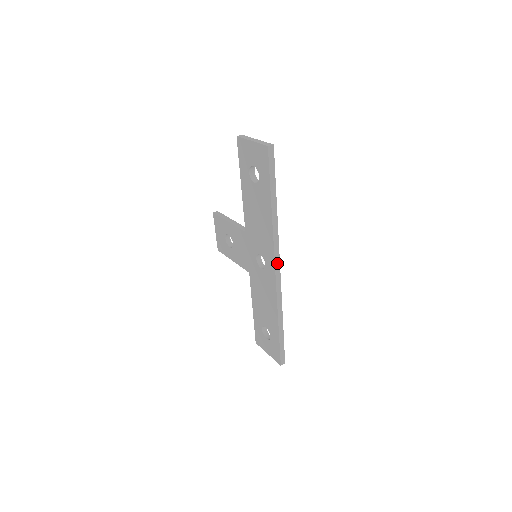
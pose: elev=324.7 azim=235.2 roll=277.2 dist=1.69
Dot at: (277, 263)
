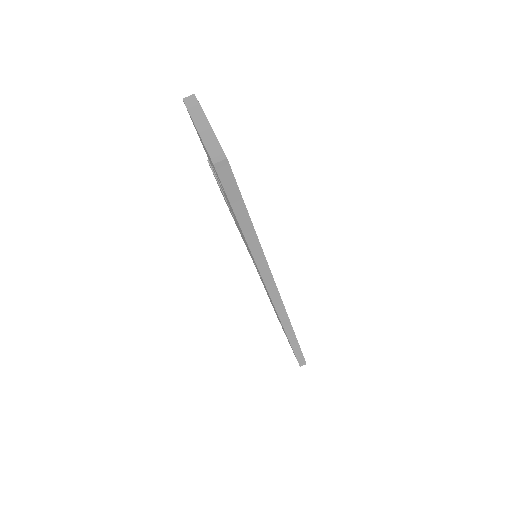
Dot at: (274, 294)
